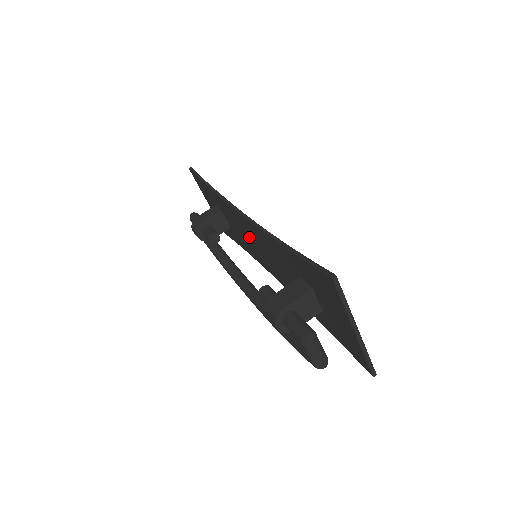
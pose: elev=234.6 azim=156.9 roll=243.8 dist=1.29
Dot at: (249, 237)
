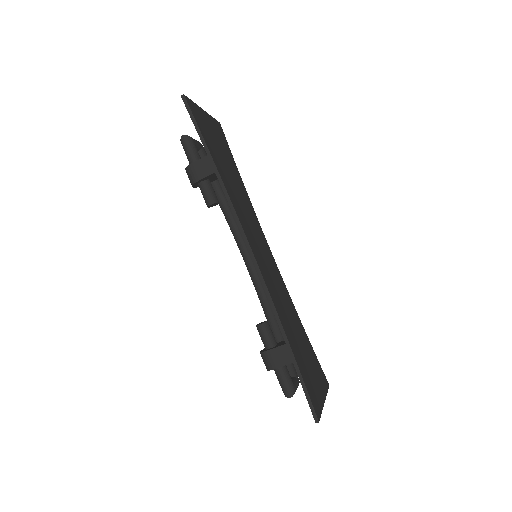
Dot at: occluded
